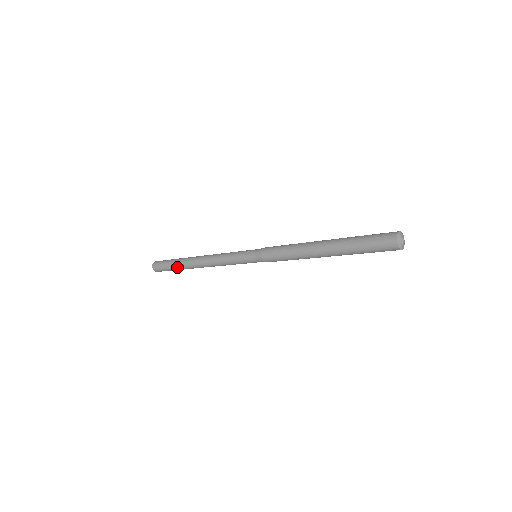
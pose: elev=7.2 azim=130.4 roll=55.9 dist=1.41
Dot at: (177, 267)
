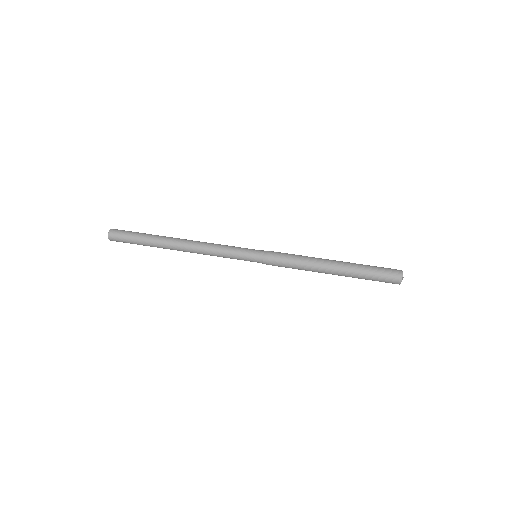
Dot at: occluded
